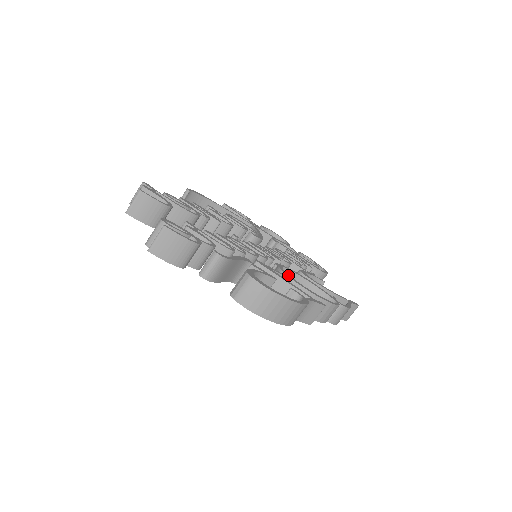
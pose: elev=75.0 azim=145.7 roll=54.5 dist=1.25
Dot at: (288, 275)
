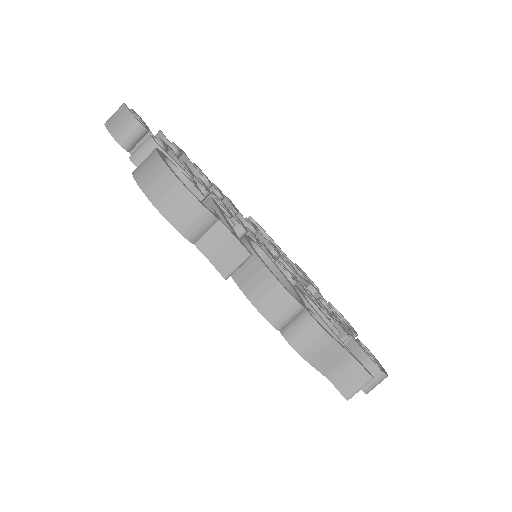
Dot at: (247, 237)
